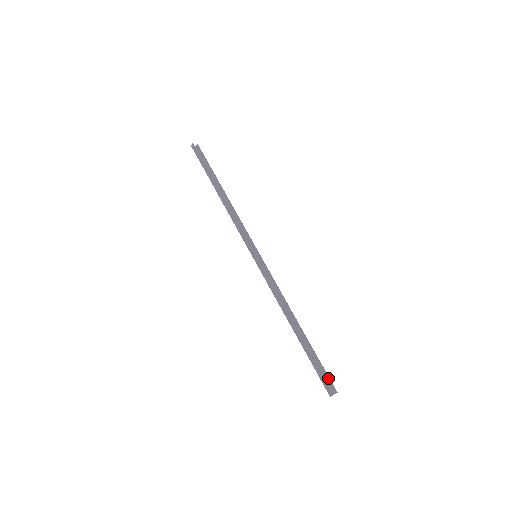
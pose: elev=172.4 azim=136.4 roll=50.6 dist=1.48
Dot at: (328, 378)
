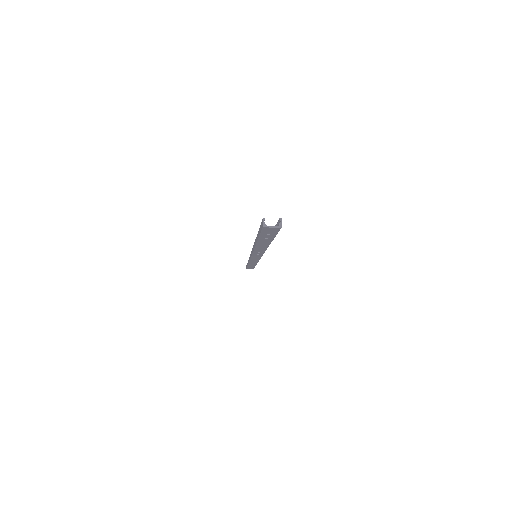
Dot at: occluded
